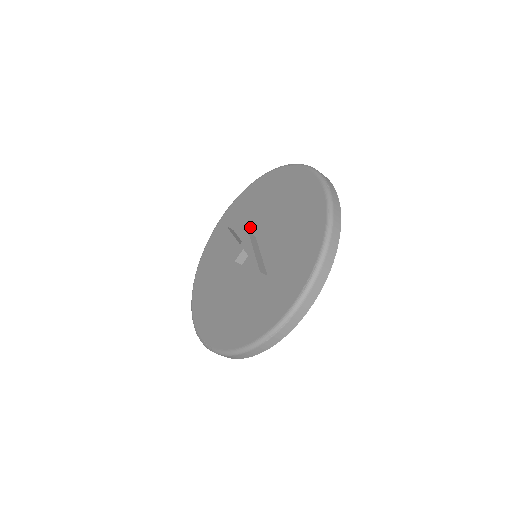
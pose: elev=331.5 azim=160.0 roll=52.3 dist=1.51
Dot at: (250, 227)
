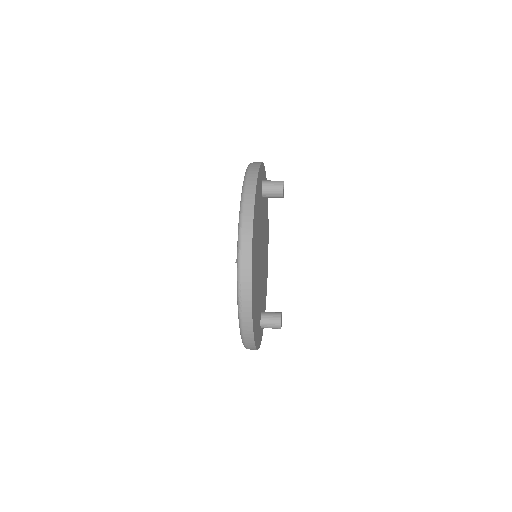
Dot at: occluded
